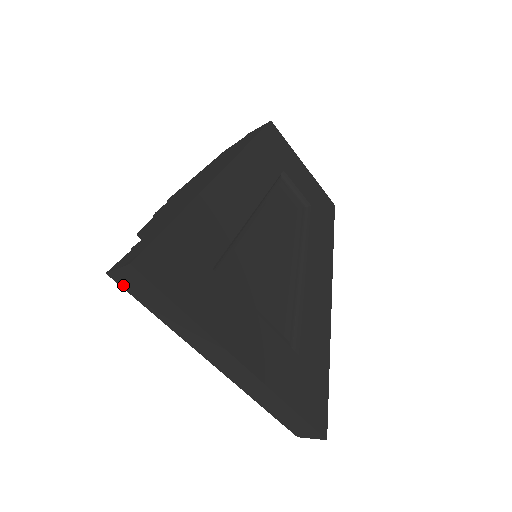
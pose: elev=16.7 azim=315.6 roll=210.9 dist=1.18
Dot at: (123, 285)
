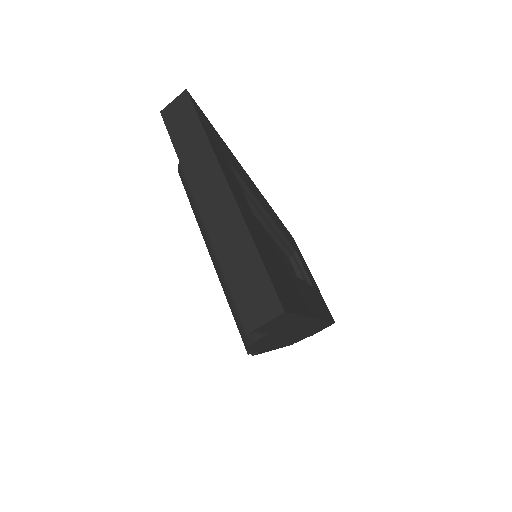
Dot at: (167, 120)
